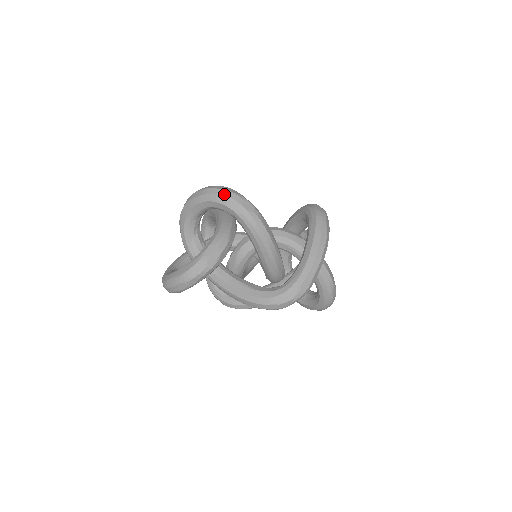
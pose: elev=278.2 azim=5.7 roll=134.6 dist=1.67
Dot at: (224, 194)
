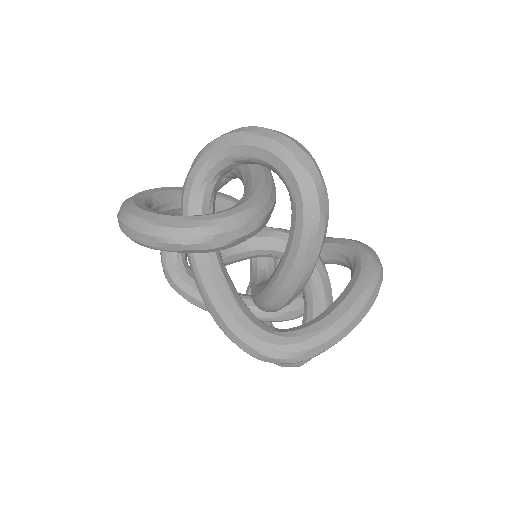
Dot at: (306, 163)
